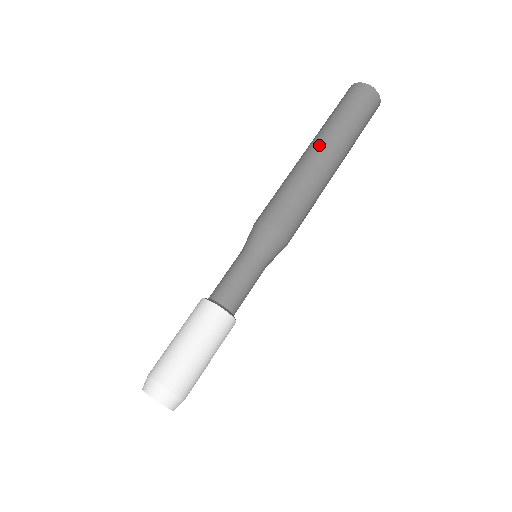
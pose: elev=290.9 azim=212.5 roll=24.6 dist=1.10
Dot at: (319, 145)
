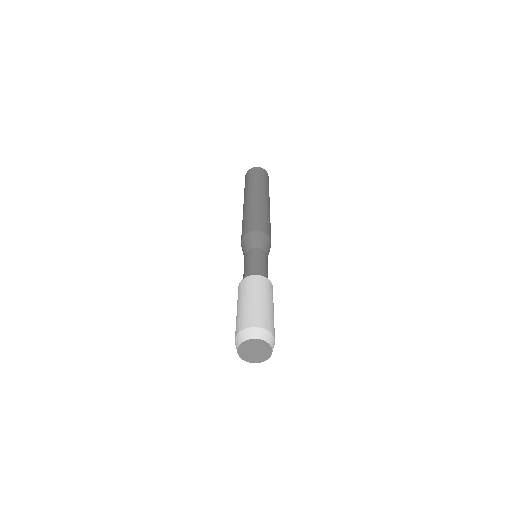
Dot at: (249, 196)
